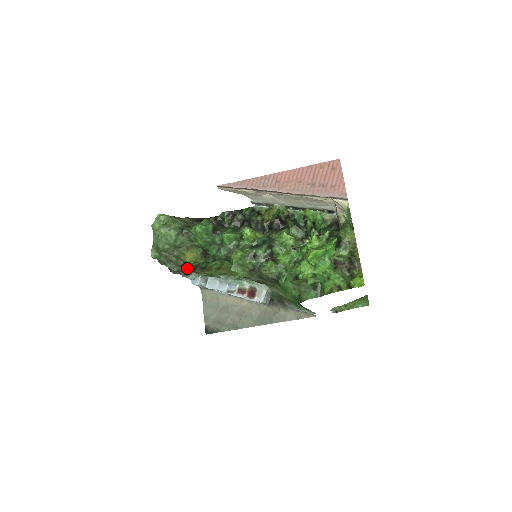
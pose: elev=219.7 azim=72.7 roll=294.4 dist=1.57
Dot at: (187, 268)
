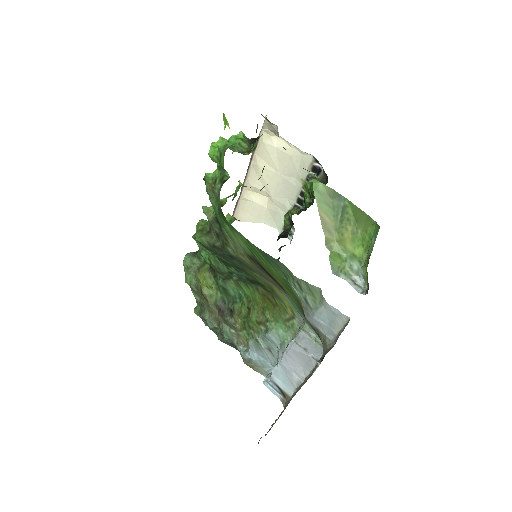
Dot at: (216, 313)
